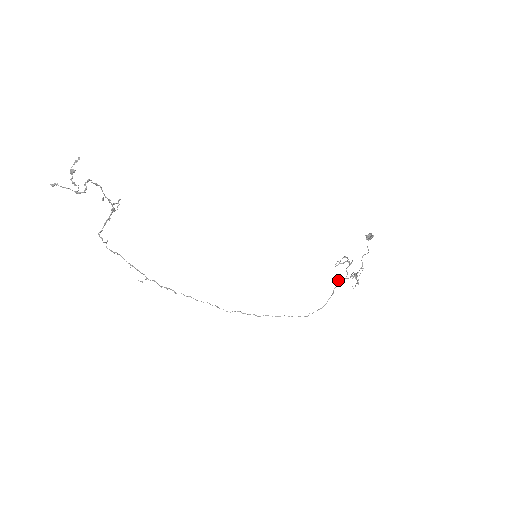
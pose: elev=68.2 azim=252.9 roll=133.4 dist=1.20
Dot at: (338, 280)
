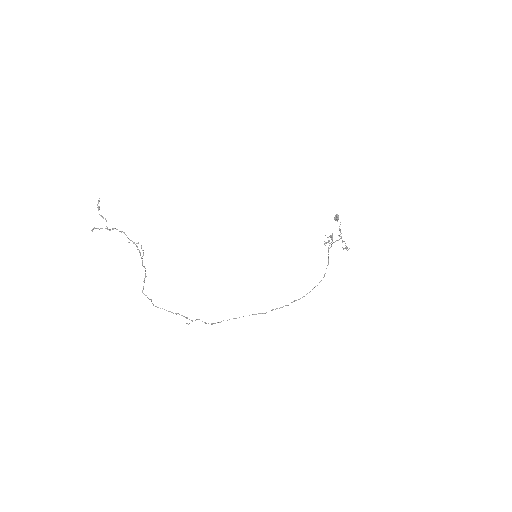
Dot at: (329, 248)
